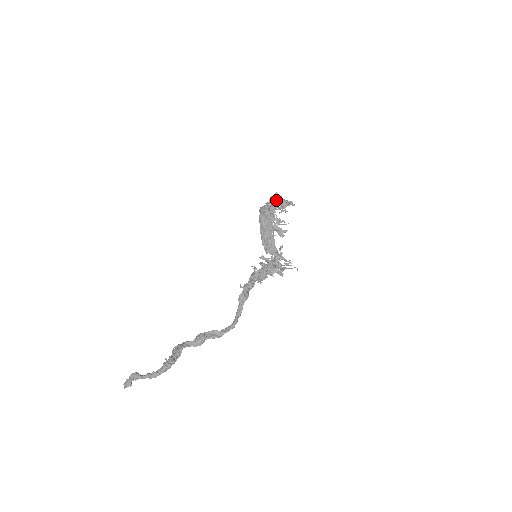
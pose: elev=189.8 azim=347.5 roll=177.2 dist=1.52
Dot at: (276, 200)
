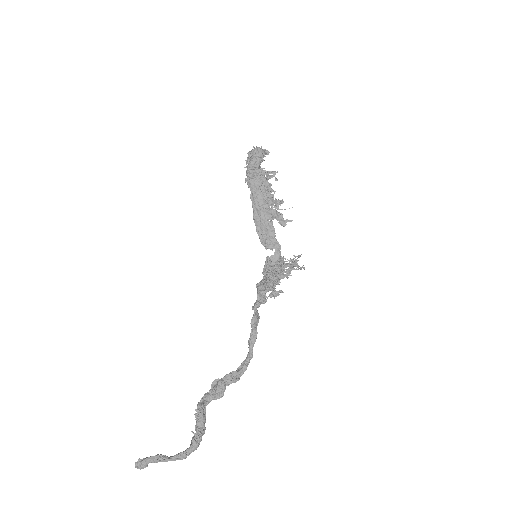
Dot at: (261, 160)
